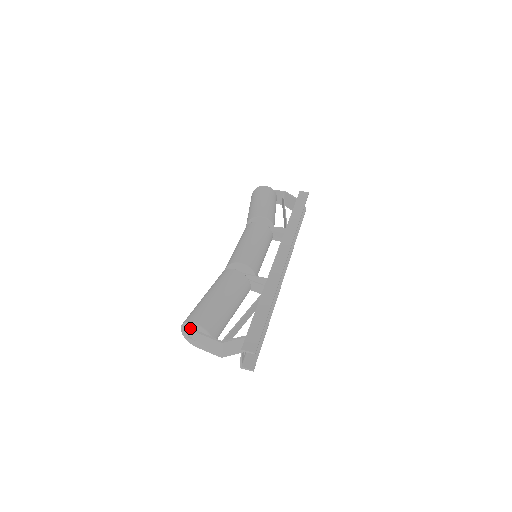
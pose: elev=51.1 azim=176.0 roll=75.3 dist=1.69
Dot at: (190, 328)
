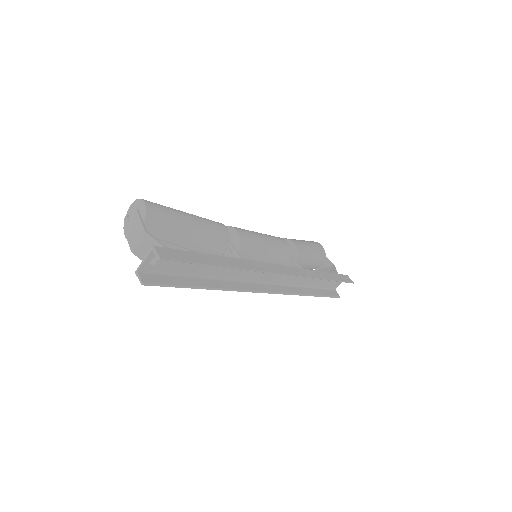
Dot at: (137, 207)
